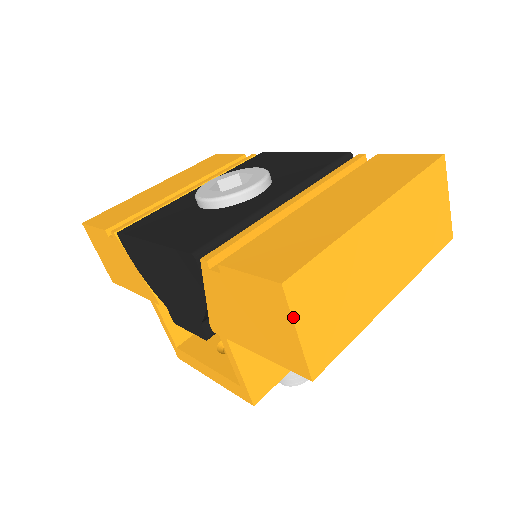
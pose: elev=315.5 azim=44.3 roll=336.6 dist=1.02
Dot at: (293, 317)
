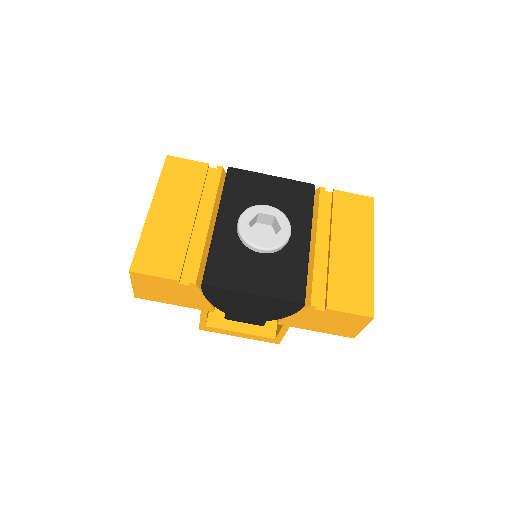
Dot at: (367, 324)
